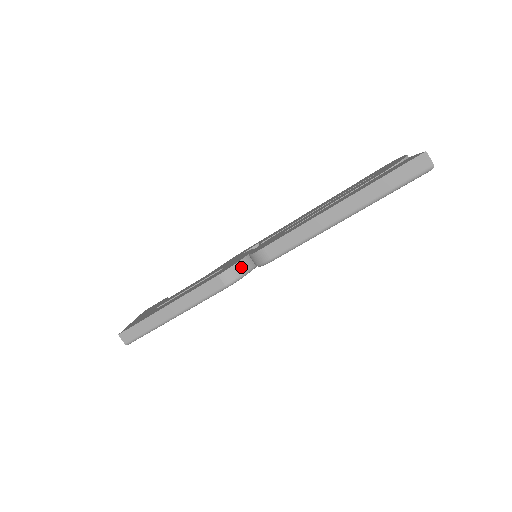
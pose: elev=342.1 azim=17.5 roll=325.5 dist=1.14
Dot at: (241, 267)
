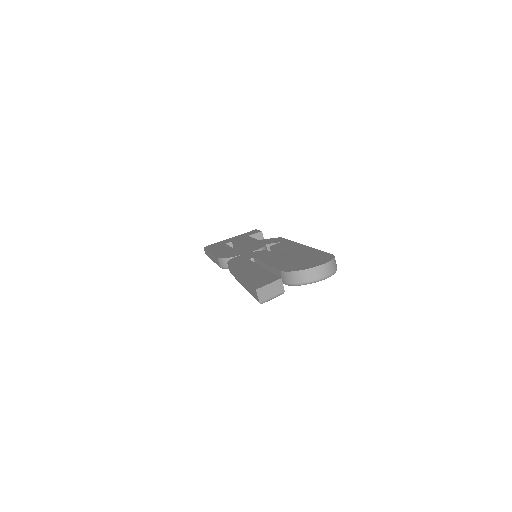
Dot at: occluded
